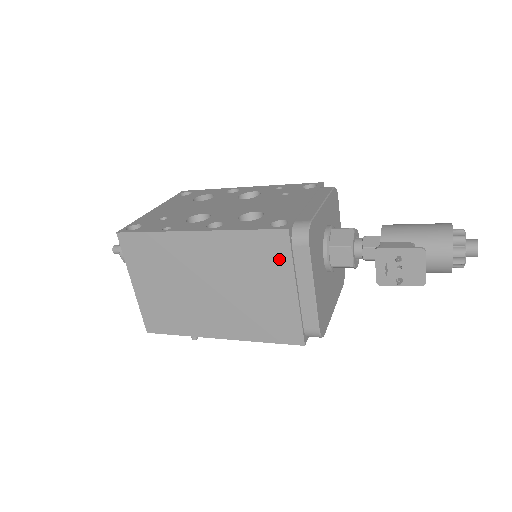
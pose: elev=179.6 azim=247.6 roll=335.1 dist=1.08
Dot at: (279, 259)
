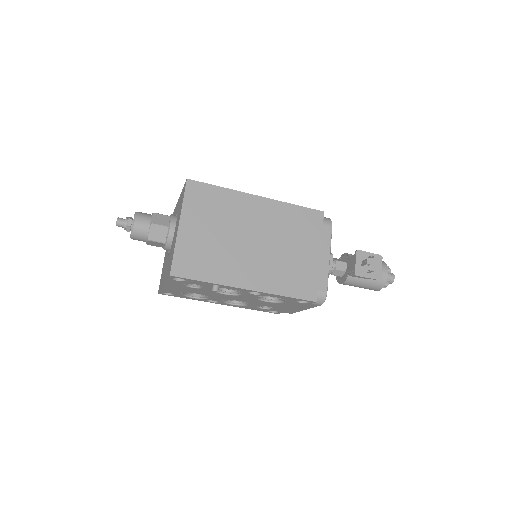
Dot at: (313, 230)
